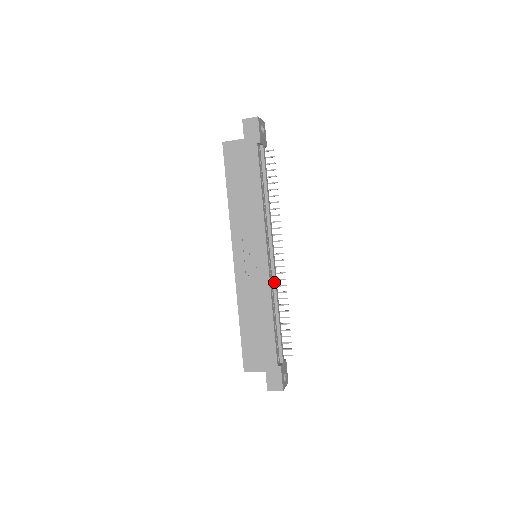
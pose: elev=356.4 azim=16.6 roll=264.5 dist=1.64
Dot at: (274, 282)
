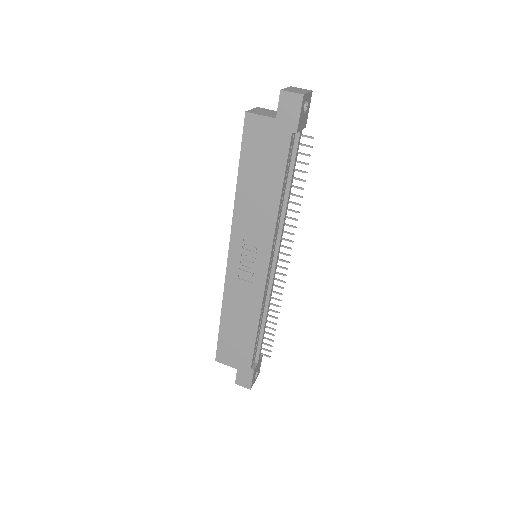
Dot at: (269, 291)
